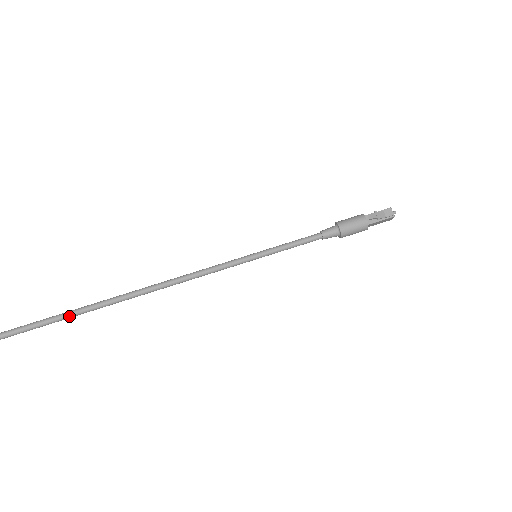
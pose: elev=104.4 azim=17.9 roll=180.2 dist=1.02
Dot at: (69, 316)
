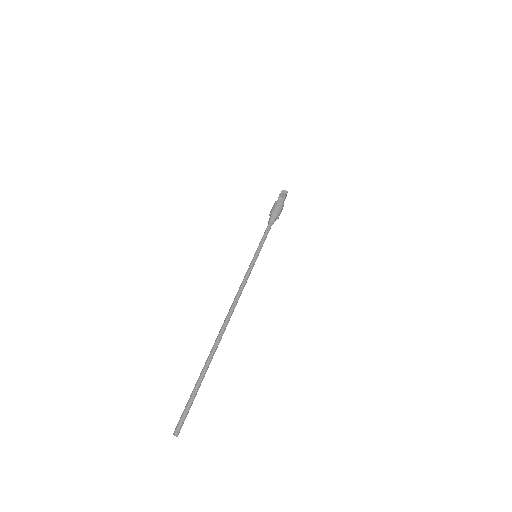
Dot at: (208, 366)
